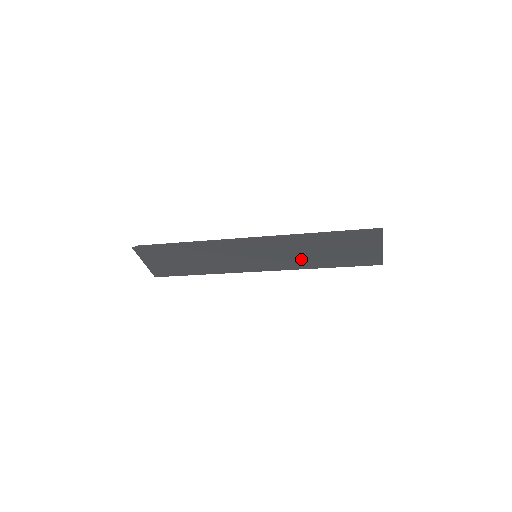
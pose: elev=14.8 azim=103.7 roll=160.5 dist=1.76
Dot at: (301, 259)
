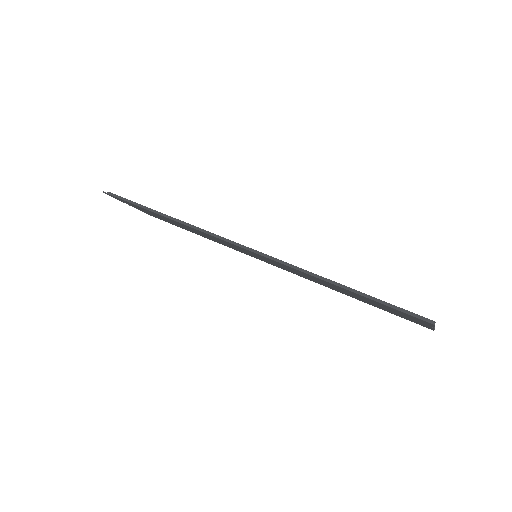
Dot at: occluded
